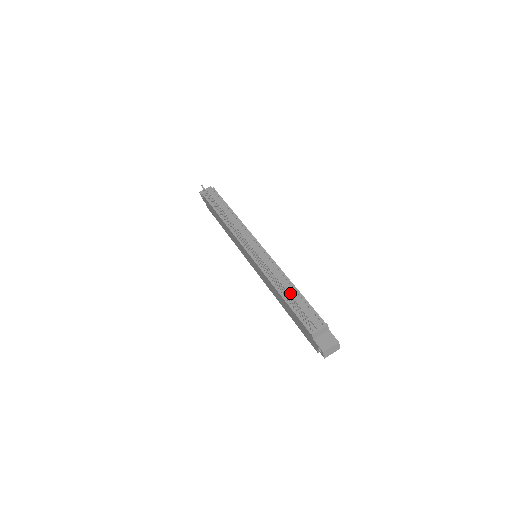
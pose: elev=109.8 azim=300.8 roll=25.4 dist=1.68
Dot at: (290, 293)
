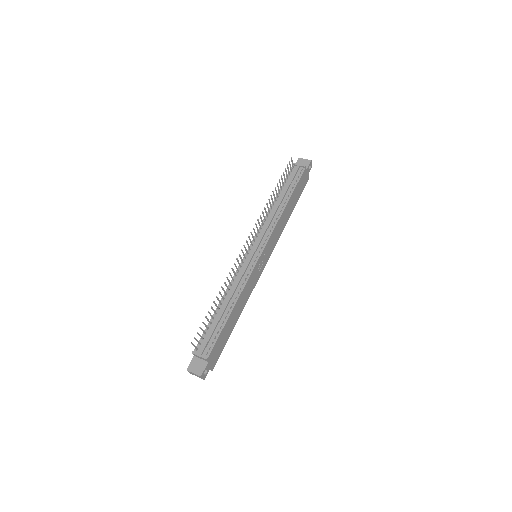
Dot at: (222, 311)
